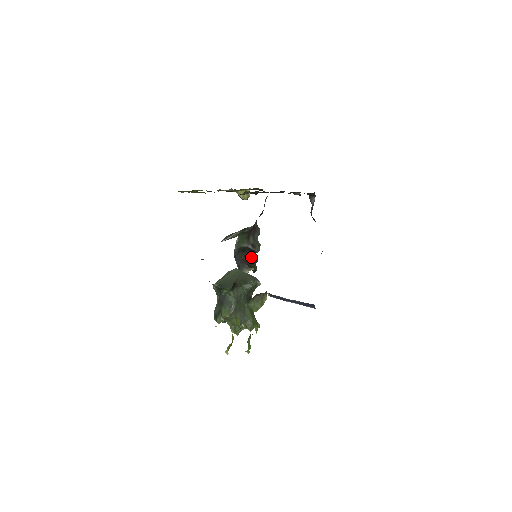
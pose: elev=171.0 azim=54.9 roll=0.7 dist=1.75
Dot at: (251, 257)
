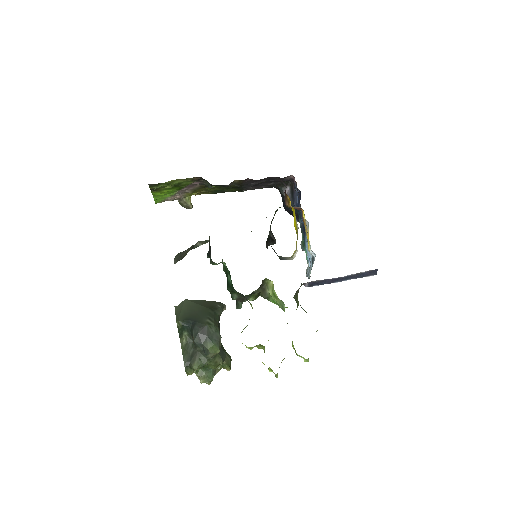
Dot at: occluded
